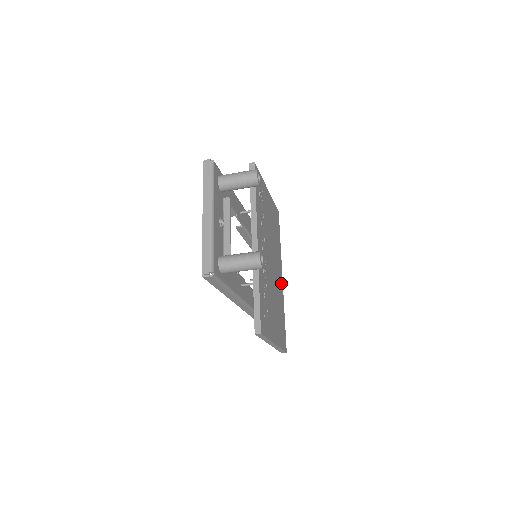
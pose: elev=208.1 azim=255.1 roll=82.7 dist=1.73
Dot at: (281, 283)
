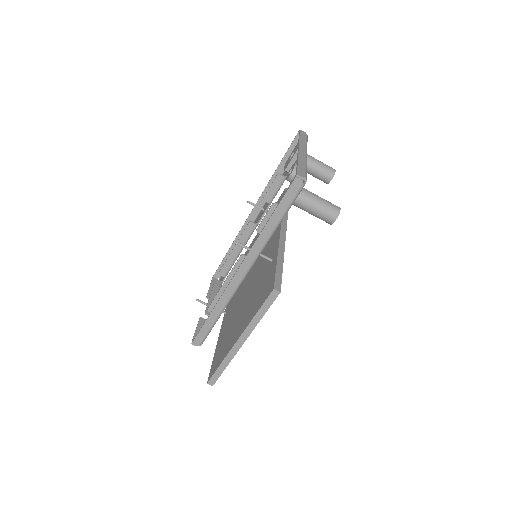
Dot at: occluded
